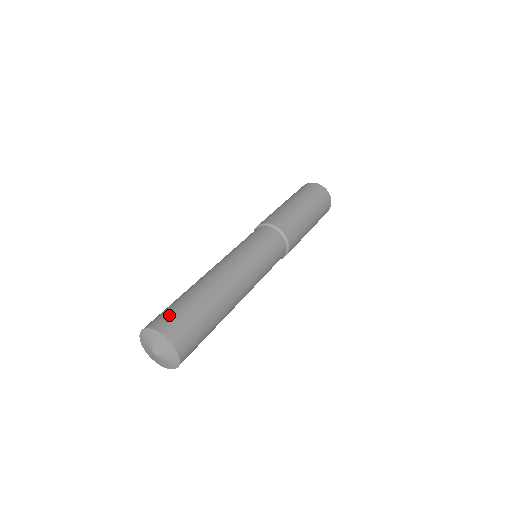
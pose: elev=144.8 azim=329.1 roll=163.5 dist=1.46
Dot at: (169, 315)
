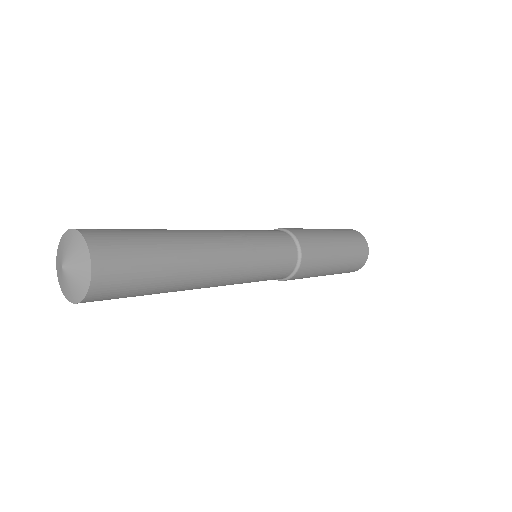
Dot at: occluded
